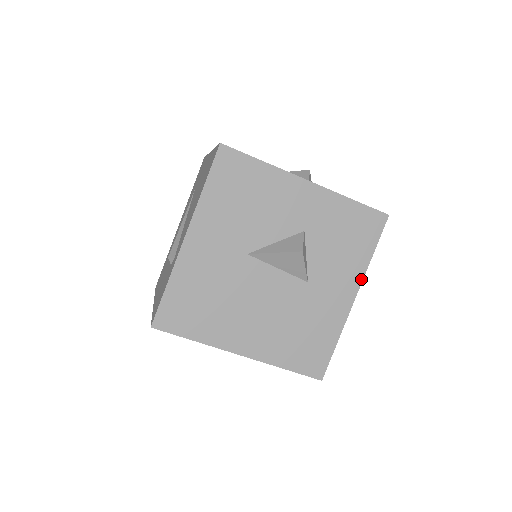
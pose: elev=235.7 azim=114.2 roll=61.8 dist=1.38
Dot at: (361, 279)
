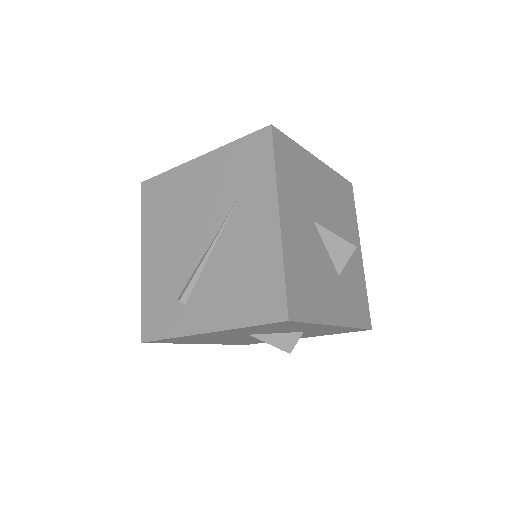
Dot at: occluded
